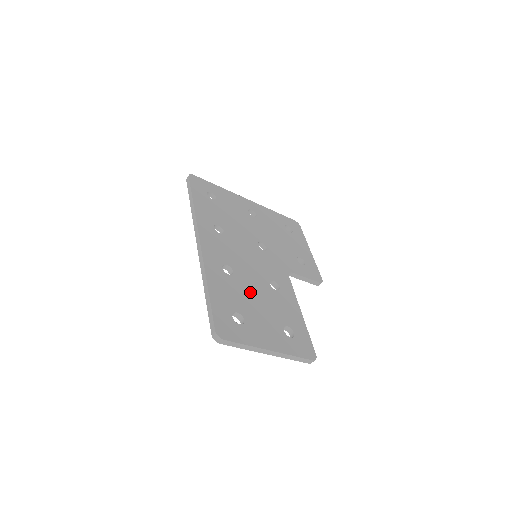
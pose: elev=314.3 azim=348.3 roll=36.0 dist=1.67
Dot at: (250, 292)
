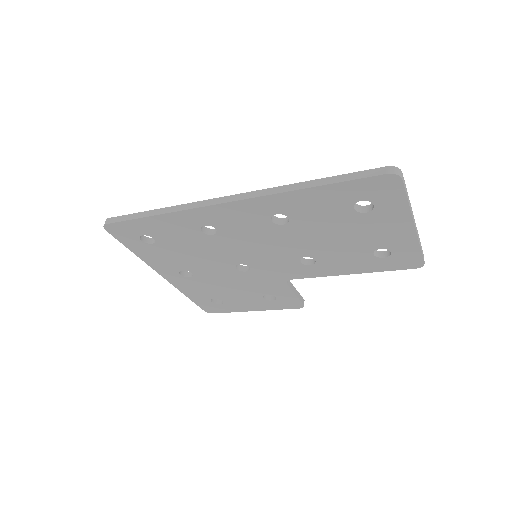
Dot at: occluded
